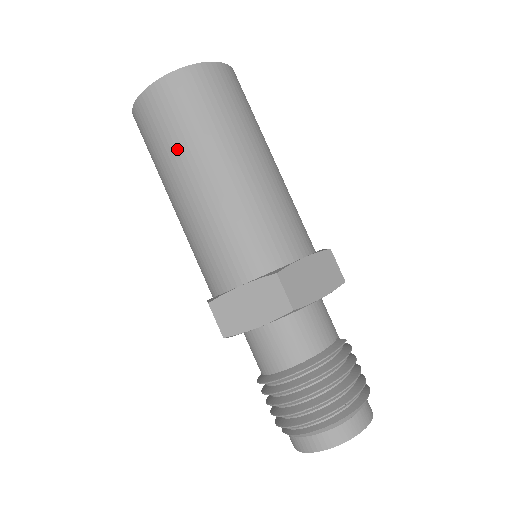
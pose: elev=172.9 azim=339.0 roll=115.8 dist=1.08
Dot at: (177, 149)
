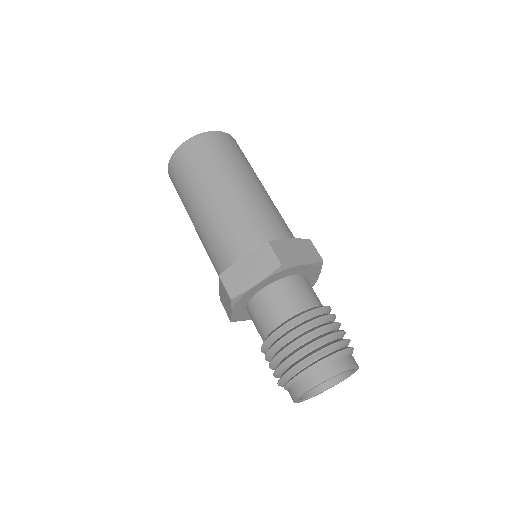
Dot at: (236, 163)
